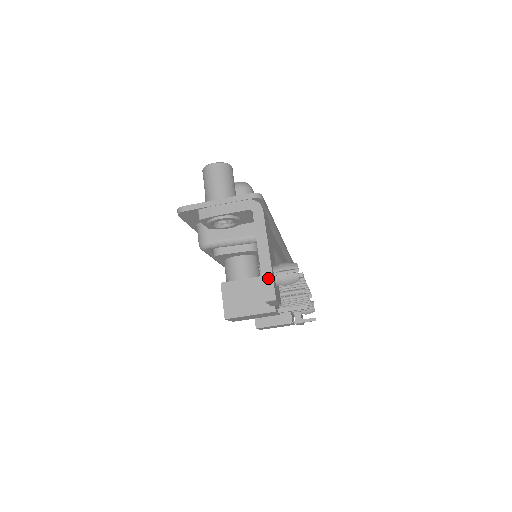
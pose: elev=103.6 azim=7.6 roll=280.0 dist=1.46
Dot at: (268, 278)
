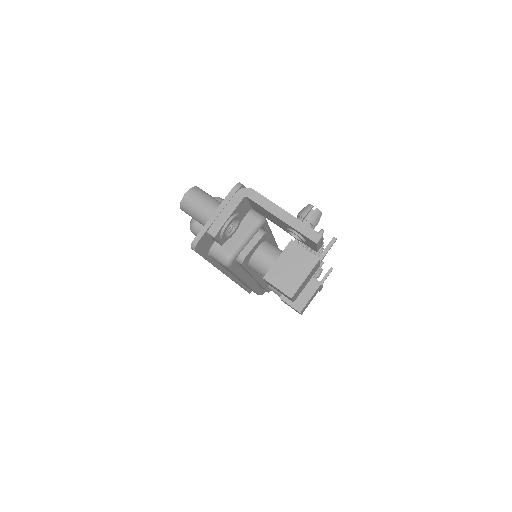
Dot at: (303, 227)
